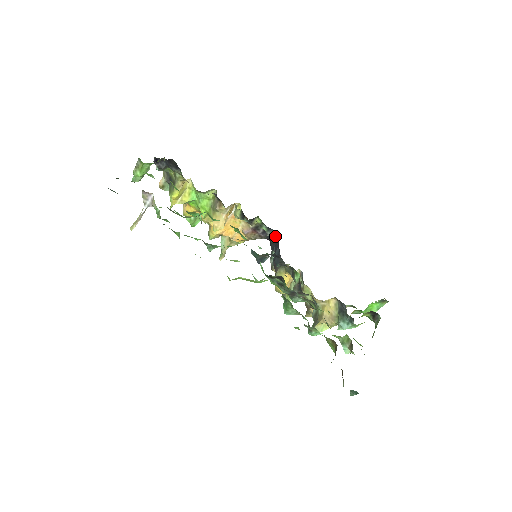
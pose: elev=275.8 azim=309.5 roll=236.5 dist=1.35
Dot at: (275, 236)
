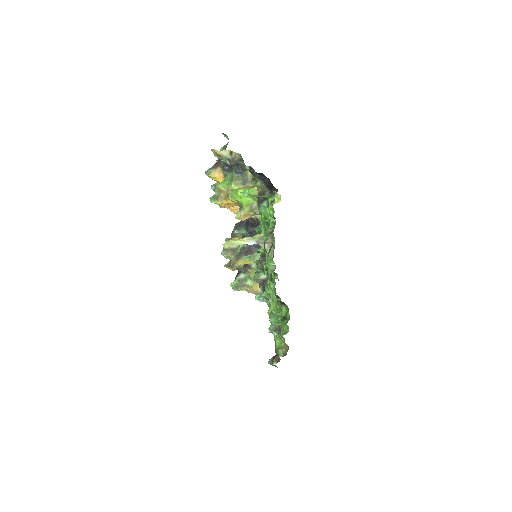
Dot at: occluded
